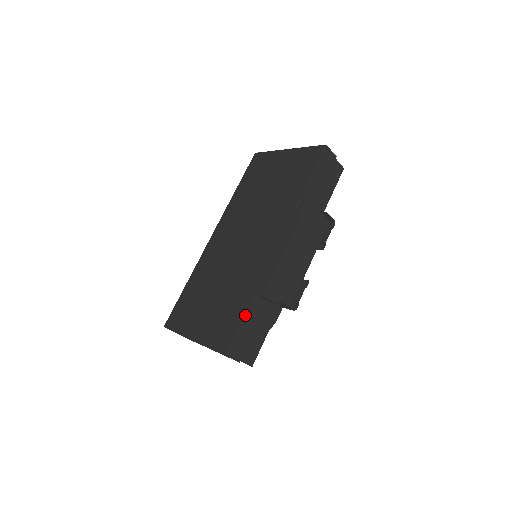
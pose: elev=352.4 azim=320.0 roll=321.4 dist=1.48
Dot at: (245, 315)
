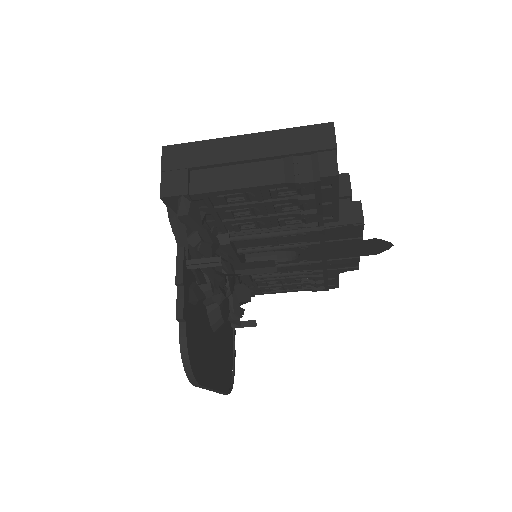
Dot at: occluded
